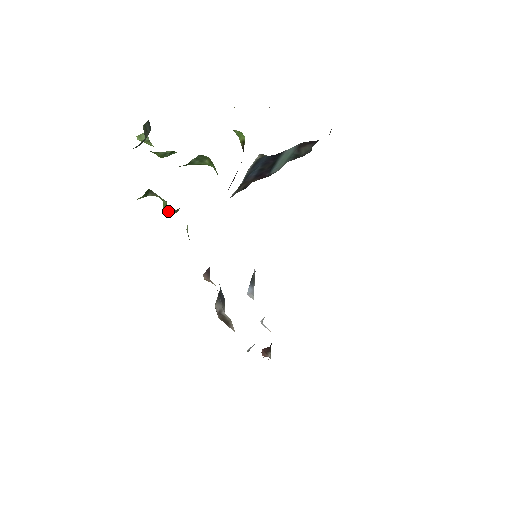
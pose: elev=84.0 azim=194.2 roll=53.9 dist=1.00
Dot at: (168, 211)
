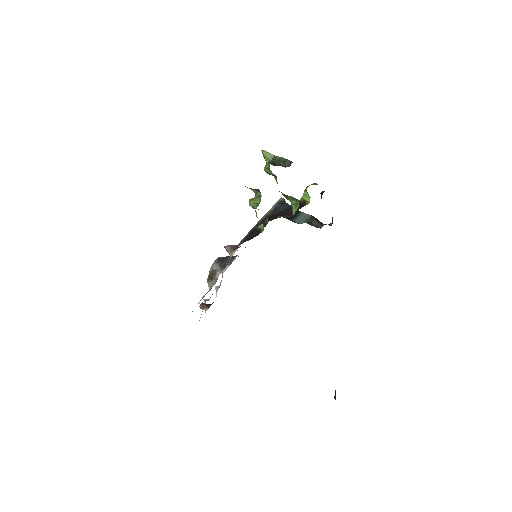
Dot at: (254, 206)
